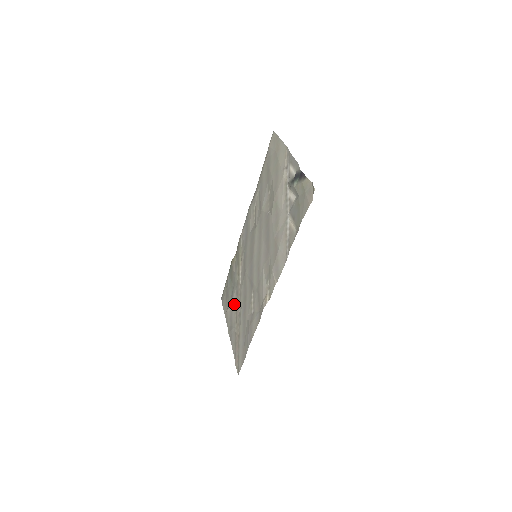
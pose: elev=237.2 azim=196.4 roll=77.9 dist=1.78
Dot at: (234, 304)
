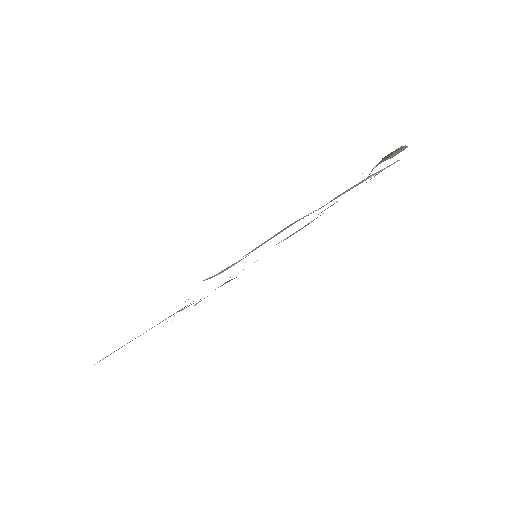
Dot at: occluded
